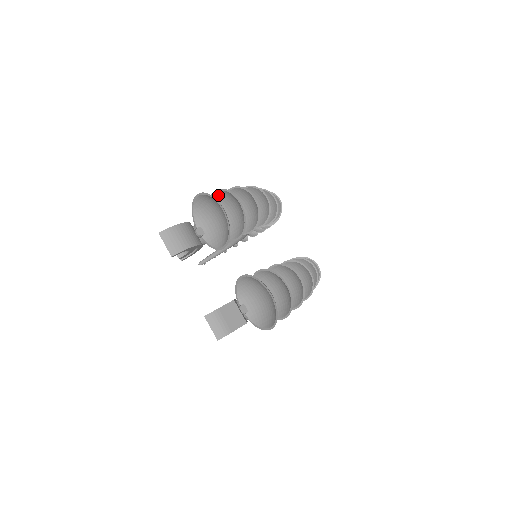
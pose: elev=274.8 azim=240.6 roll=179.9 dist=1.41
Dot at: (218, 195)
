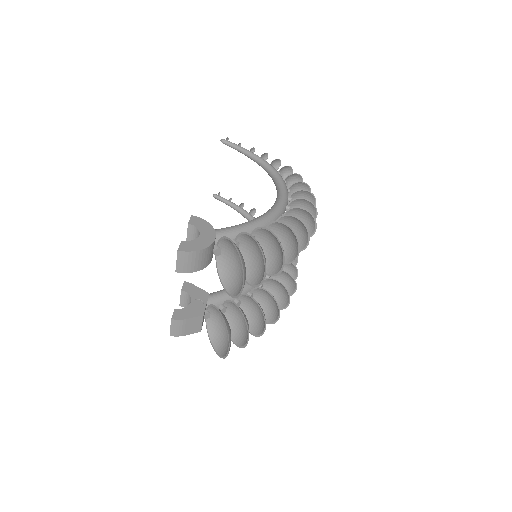
Dot at: (256, 242)
